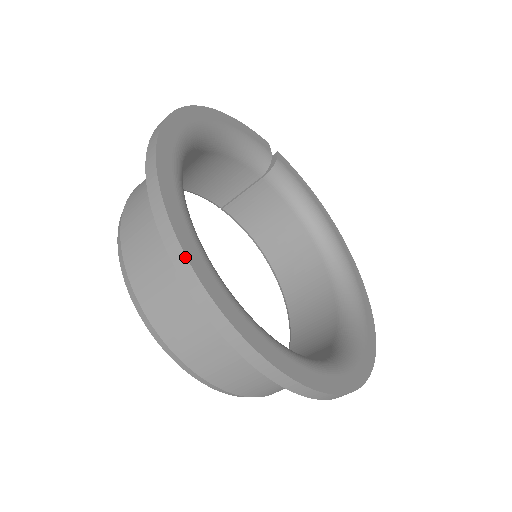
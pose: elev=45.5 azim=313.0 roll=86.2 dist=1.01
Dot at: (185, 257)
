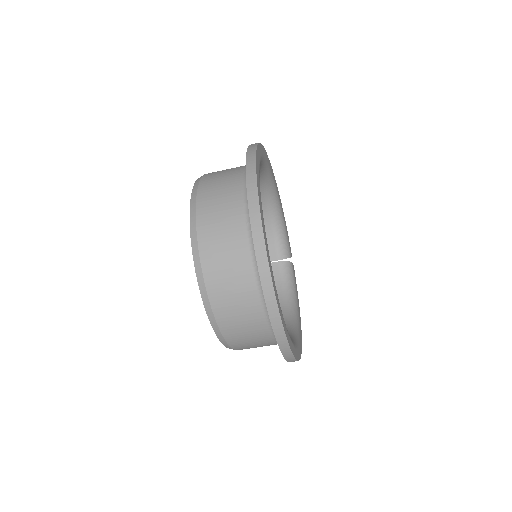
Dot at: (256, 151)
